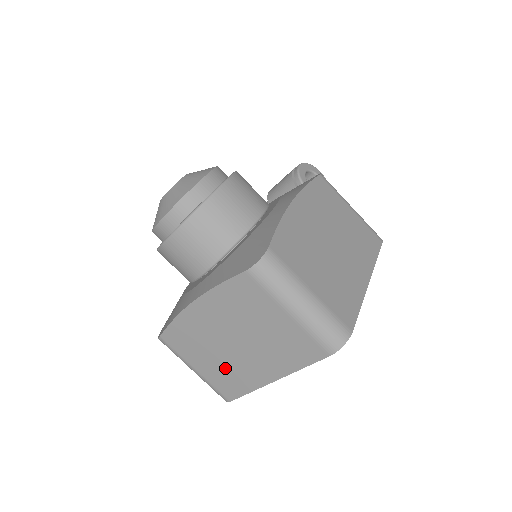
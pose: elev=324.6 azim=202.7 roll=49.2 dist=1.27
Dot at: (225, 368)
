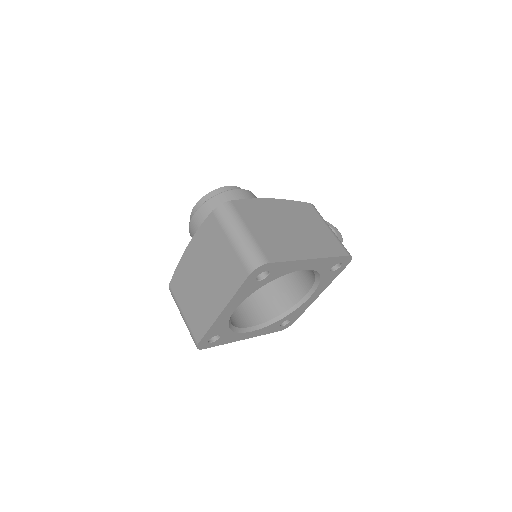
Dot at: (197, 306)
